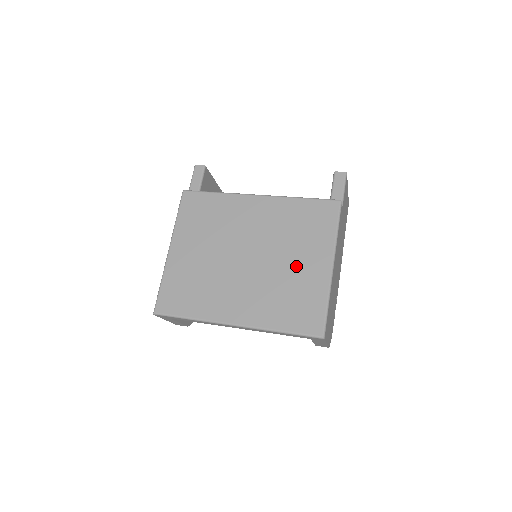
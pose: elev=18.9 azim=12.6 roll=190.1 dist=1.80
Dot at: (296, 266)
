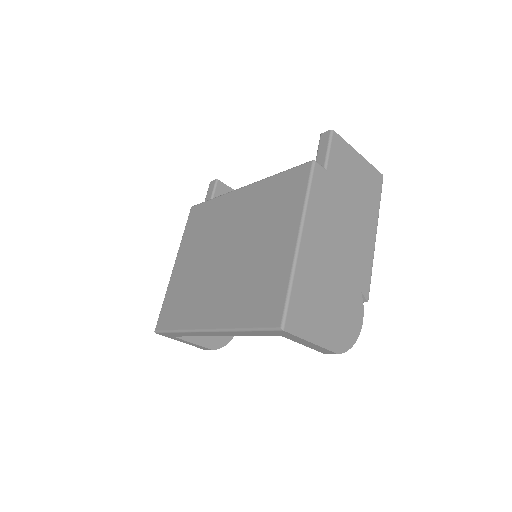
Dot at: (265, 250)
